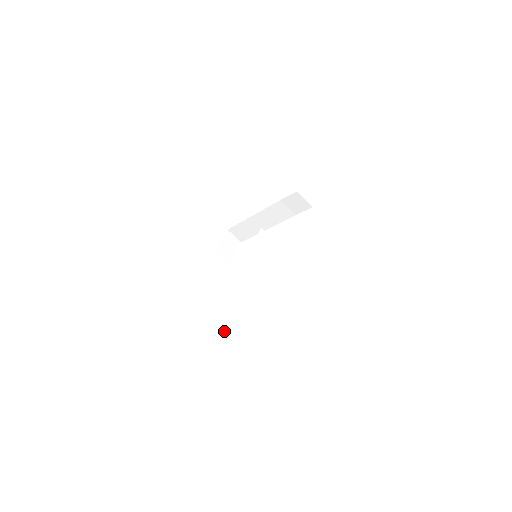
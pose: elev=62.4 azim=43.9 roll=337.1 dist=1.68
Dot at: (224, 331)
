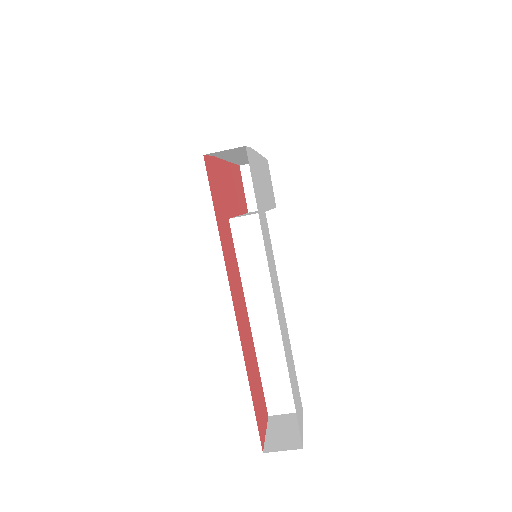
Dot at: (288, 386)
